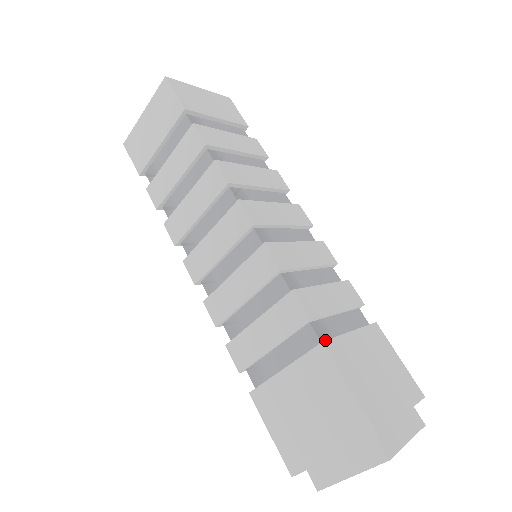
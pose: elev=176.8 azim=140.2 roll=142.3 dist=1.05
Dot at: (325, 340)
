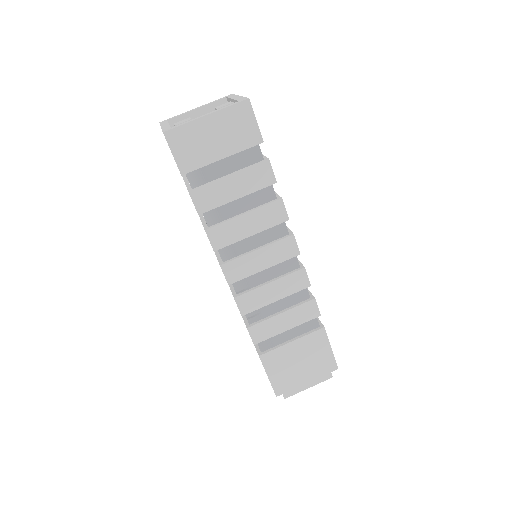
Dot at: (323, 325)
